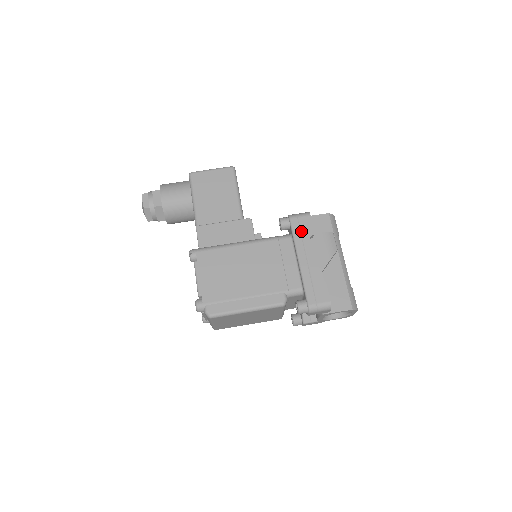
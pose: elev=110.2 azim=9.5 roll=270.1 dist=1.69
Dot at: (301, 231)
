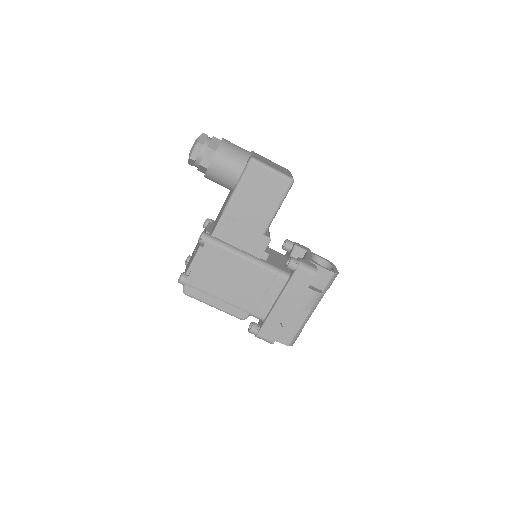
Dot at: (297, 283)
